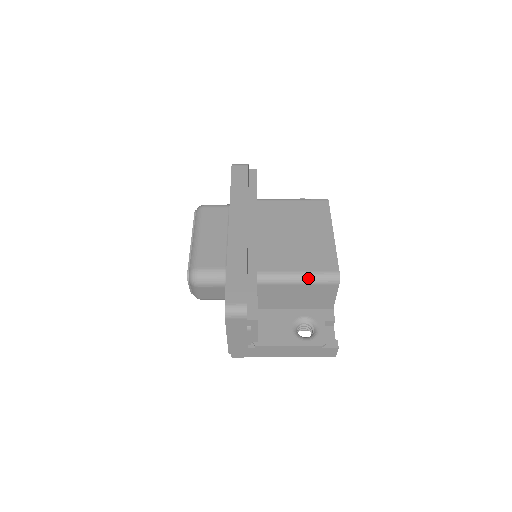
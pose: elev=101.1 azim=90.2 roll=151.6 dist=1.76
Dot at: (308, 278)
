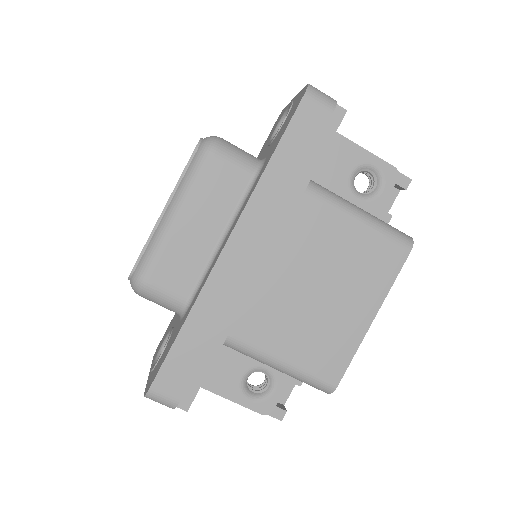
Dot at: (291, 374)
